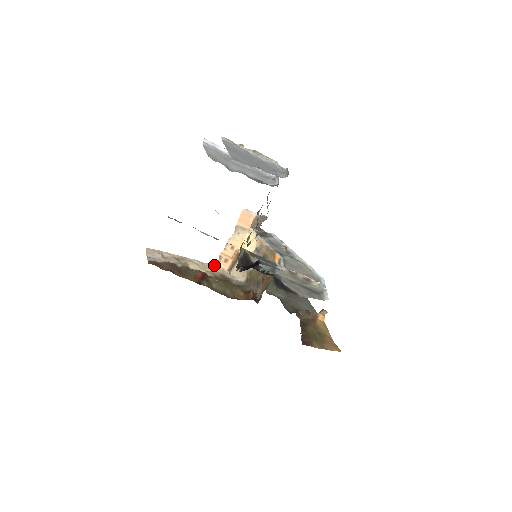
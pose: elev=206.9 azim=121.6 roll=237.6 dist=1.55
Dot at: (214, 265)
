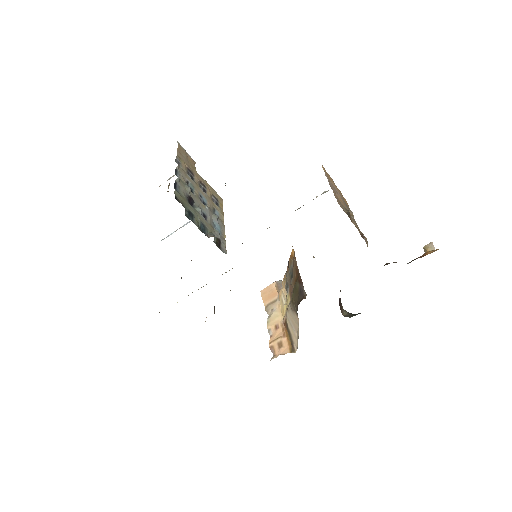
Dot at: occluded
